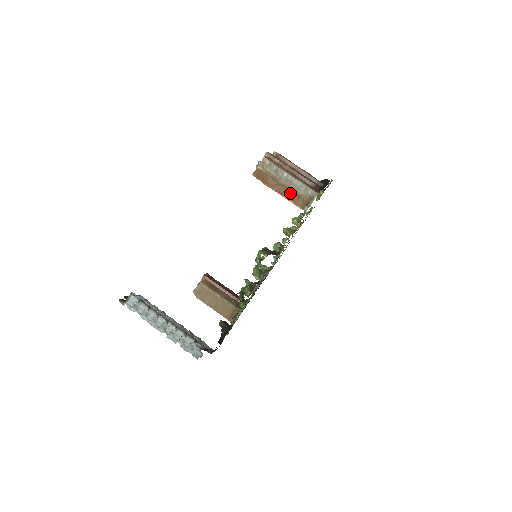
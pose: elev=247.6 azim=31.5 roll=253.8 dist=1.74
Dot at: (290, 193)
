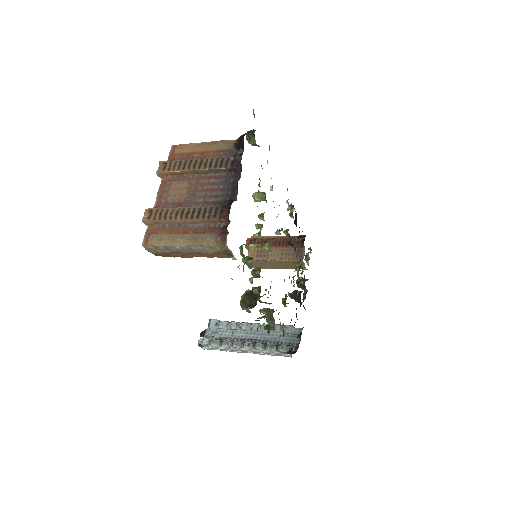
Dot at: (204, 254)
